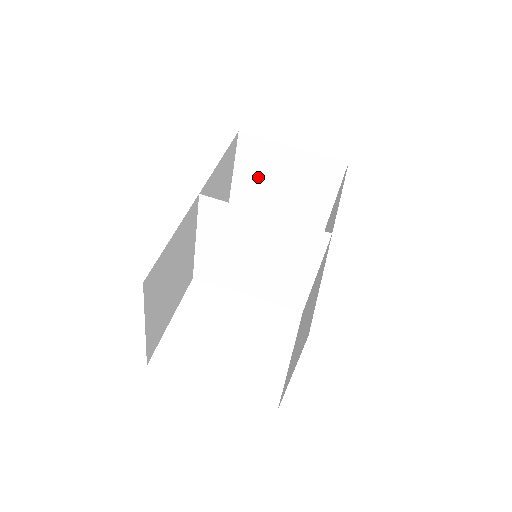
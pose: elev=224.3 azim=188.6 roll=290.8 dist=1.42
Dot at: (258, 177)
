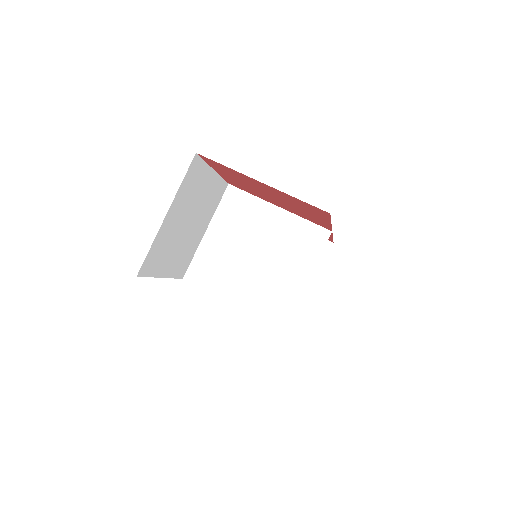
Dot at: occluded
